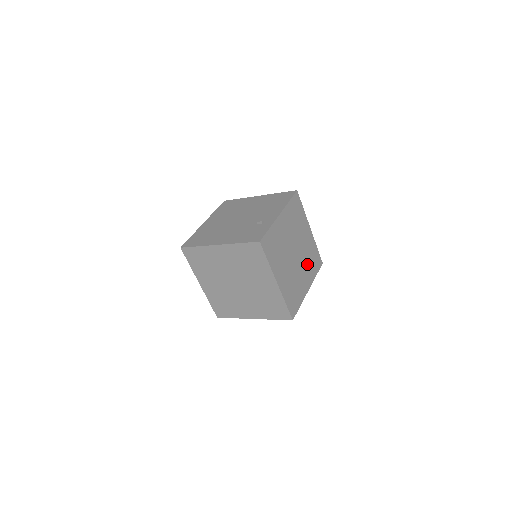
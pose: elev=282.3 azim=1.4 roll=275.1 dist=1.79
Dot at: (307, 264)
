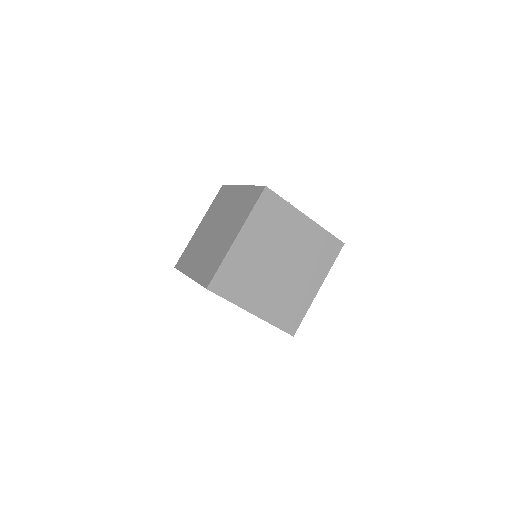
Dot at: (279, 298)
